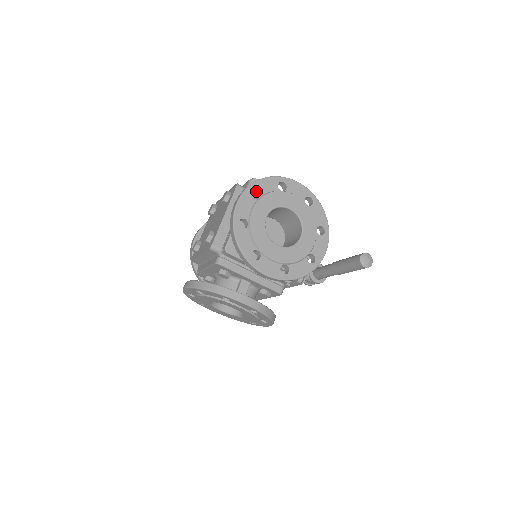
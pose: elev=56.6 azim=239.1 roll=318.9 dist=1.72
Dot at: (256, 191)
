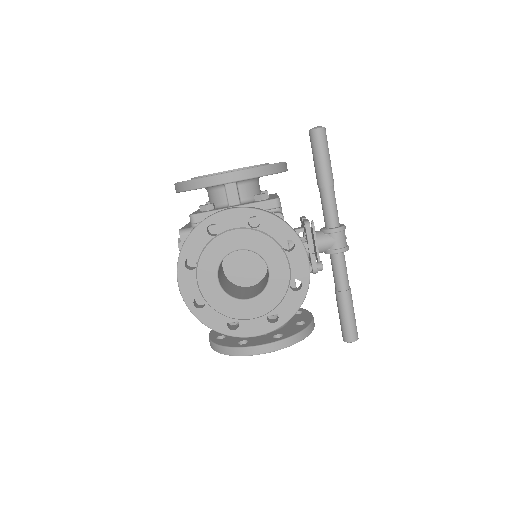
Dot at: occluded
